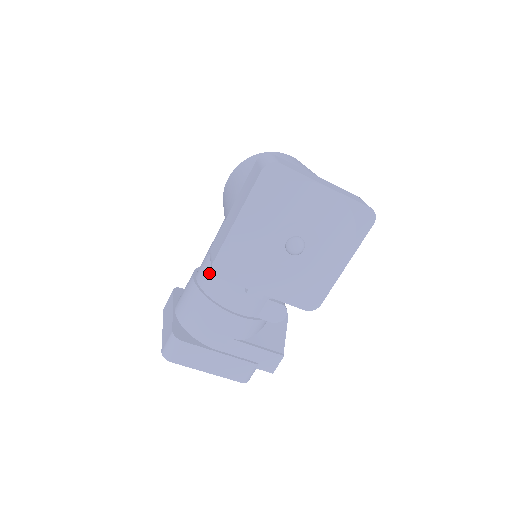
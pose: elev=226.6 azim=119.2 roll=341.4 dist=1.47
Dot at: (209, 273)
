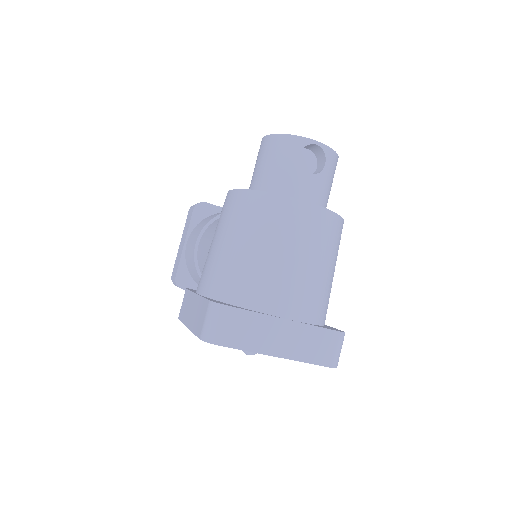
Dot at: (202, 265)
